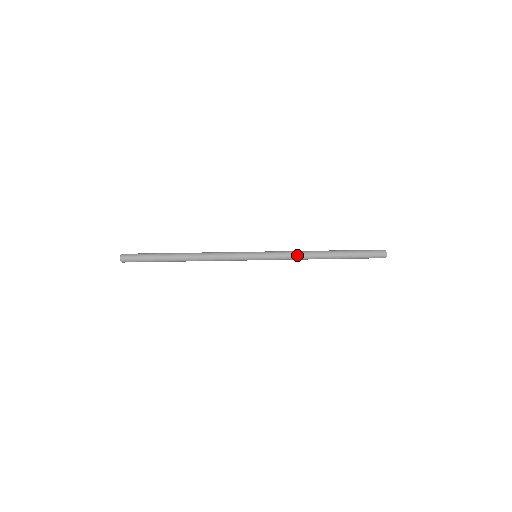
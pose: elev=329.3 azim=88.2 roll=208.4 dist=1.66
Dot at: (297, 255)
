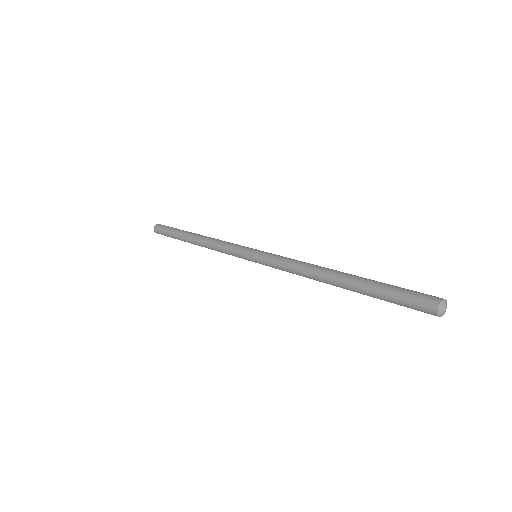
Dot at: (295, 269)
